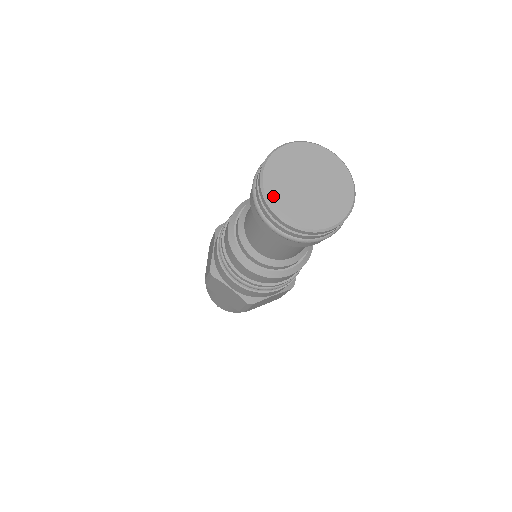
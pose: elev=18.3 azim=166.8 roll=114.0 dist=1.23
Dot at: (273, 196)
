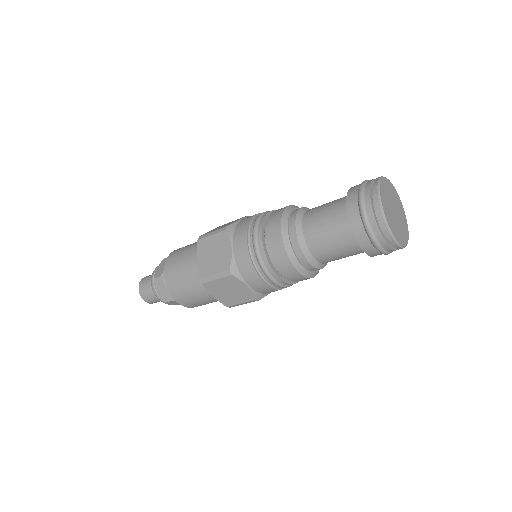
Dot at: (388, 220)
